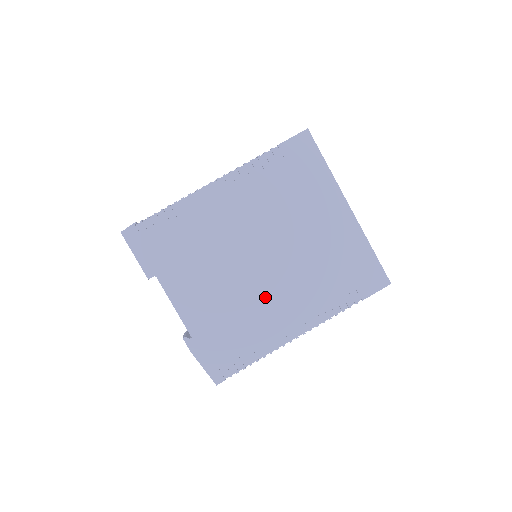
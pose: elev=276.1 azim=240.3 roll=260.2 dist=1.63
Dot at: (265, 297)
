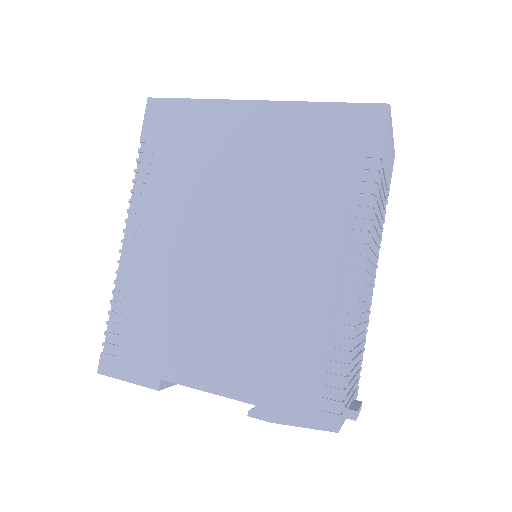
Dot at: (278, 279)
